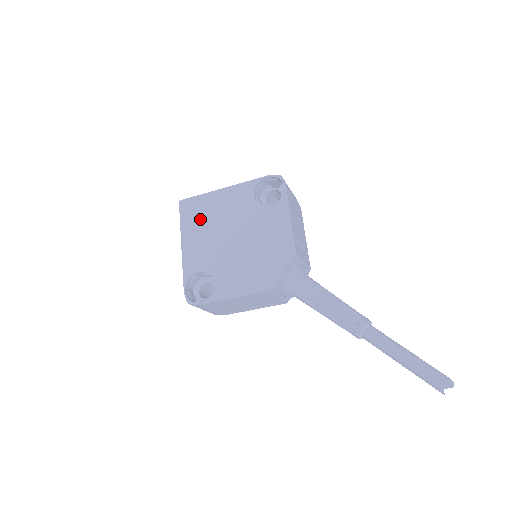
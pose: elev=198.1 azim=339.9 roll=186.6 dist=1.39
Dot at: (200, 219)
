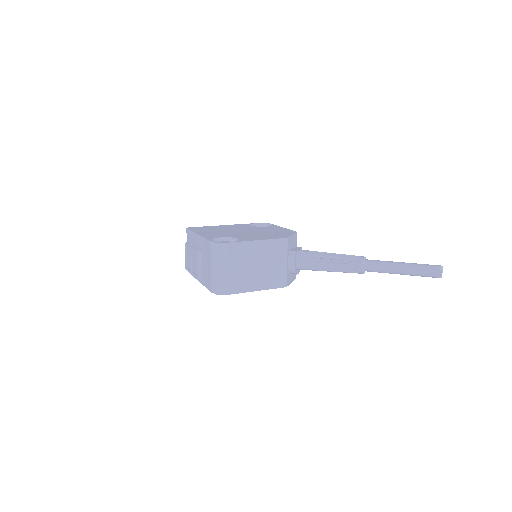
Dot at: (210, 229)
